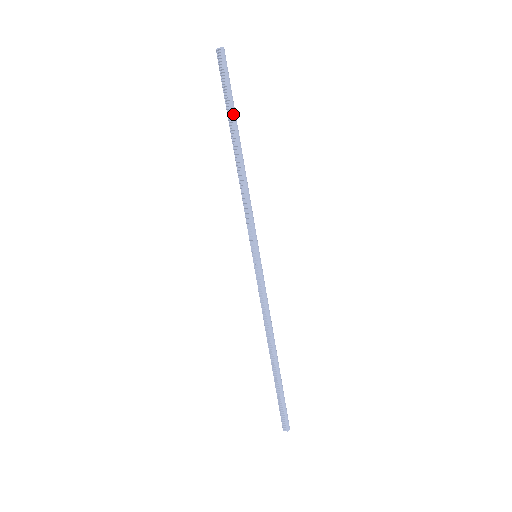
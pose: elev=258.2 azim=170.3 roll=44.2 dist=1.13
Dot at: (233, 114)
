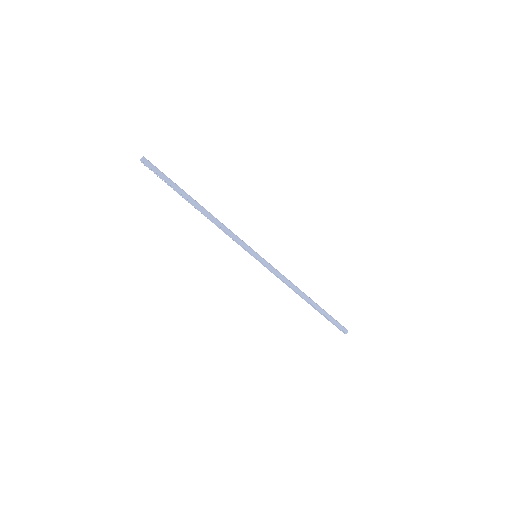
Dot at: (179, 191)
